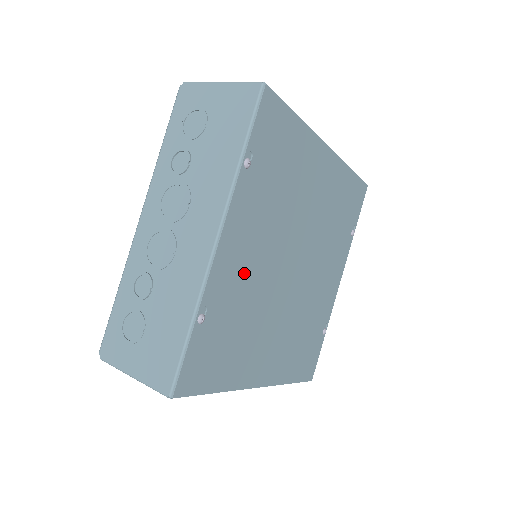
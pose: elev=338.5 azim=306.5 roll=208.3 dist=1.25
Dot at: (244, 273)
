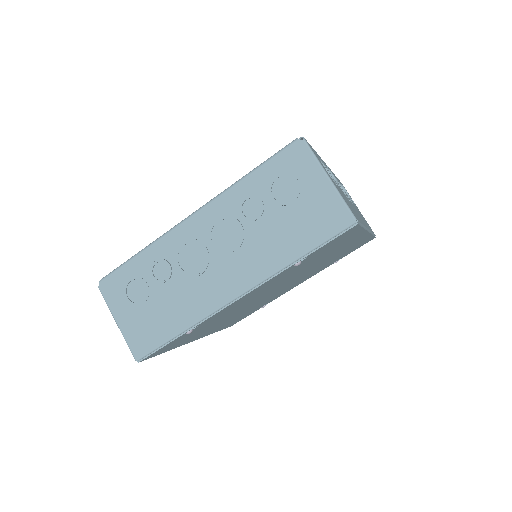
Dot at: (238, 305)
